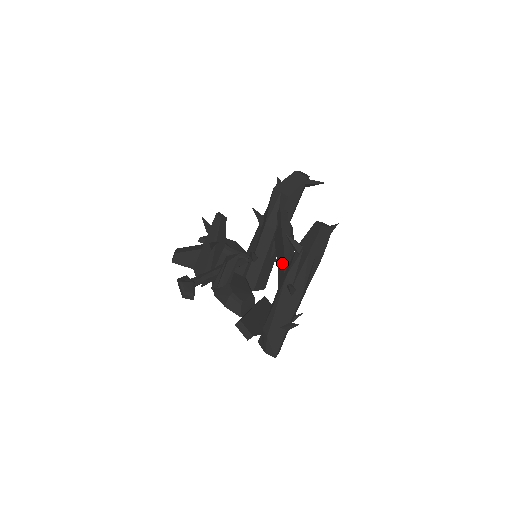
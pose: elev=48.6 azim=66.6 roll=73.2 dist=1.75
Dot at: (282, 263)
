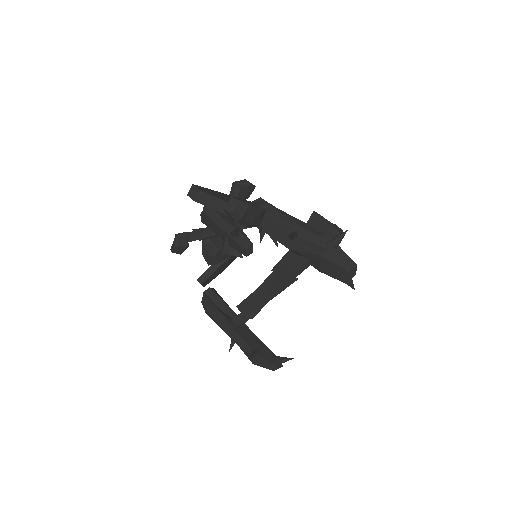
Dot at: (256, 302)
